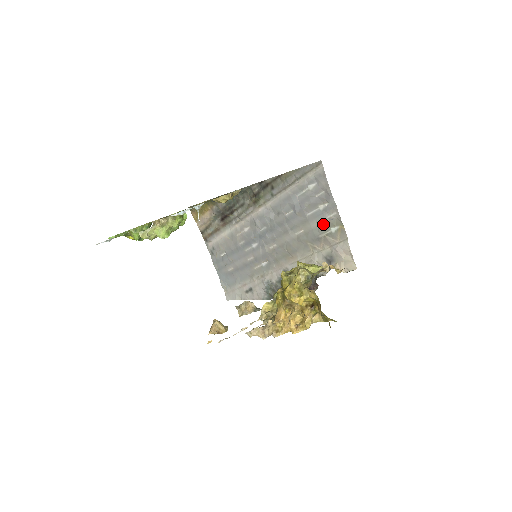
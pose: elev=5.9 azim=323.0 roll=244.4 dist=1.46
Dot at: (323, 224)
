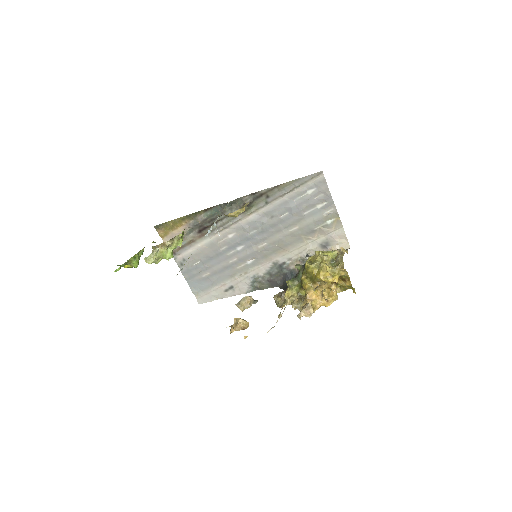
Dot at: (320, 219)
